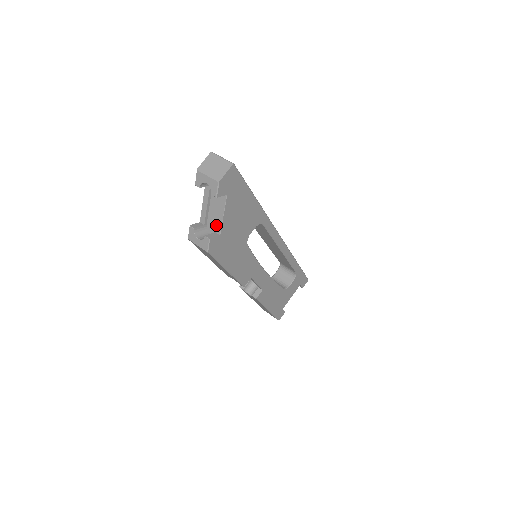
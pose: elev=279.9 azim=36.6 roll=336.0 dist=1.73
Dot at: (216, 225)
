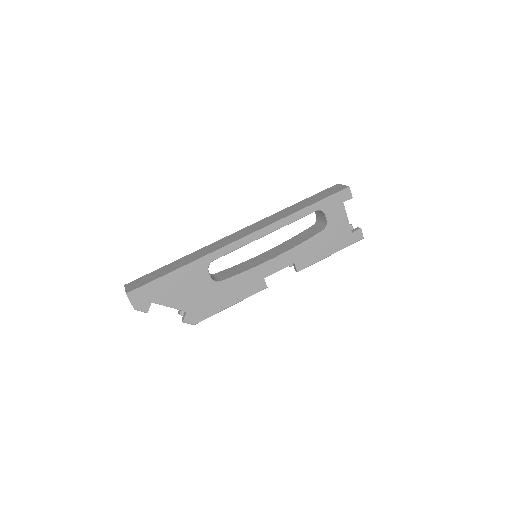
Dot at: occluded
